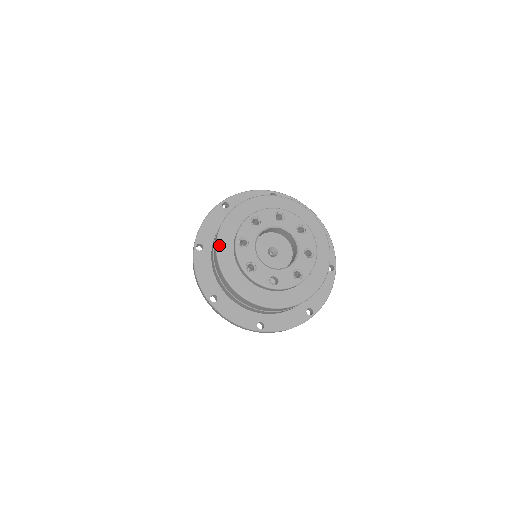
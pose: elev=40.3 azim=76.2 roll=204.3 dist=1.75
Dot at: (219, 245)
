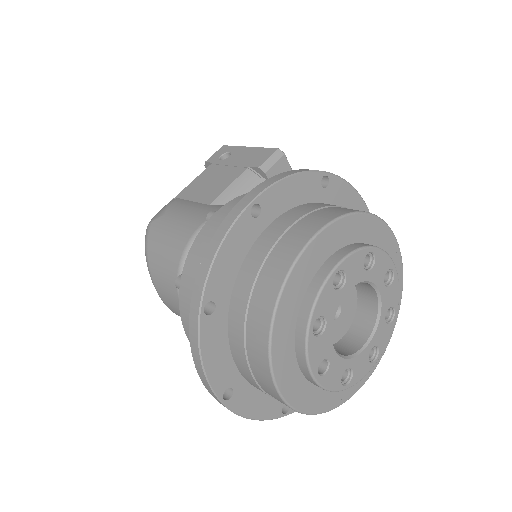
Dot at: (308, 251)
